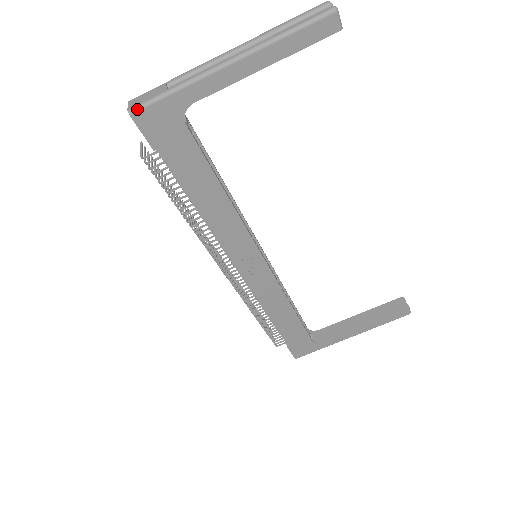
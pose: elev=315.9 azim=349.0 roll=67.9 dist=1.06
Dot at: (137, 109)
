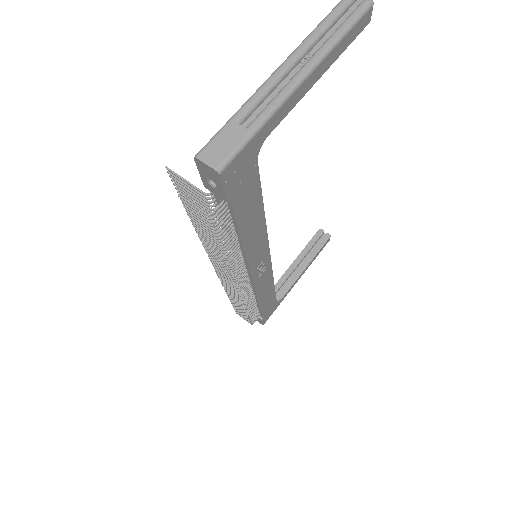
Dot at: (226, 165)
